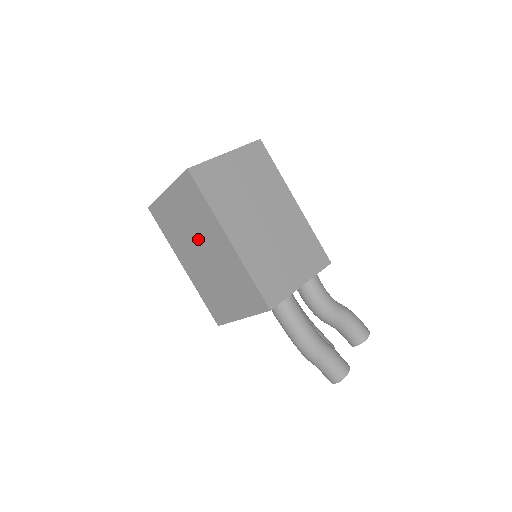
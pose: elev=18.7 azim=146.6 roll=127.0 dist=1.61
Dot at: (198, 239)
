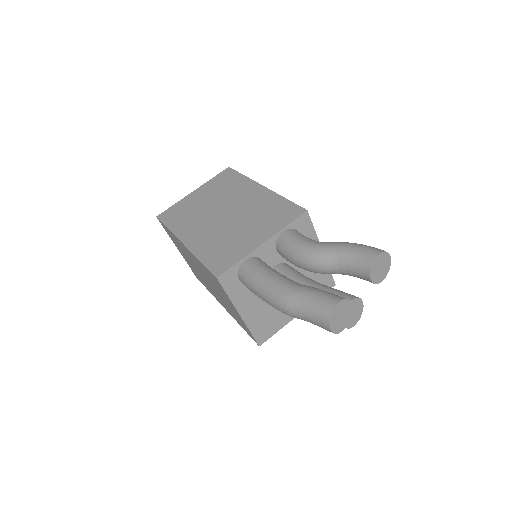
Dot at: (196, 267)
